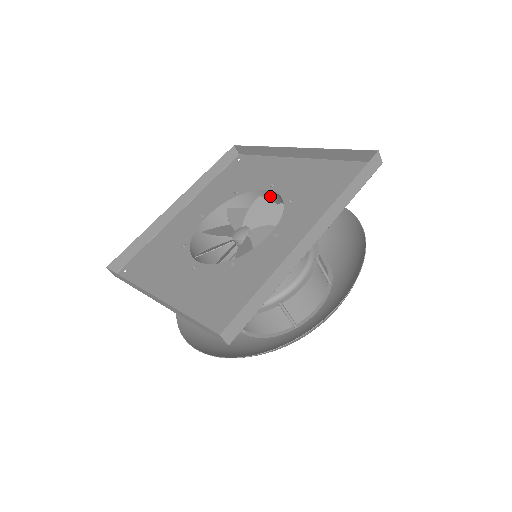
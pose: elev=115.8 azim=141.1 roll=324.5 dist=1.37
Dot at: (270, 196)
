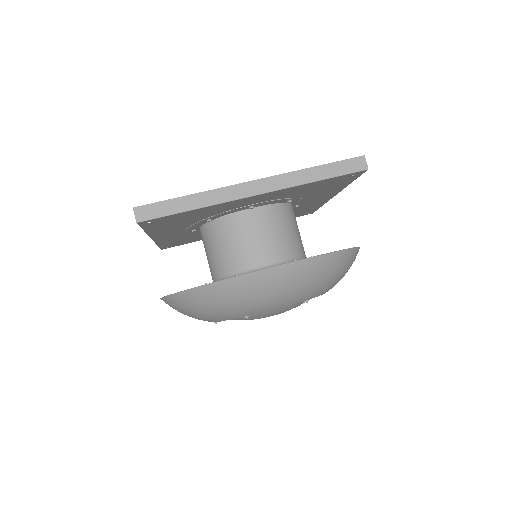
Dot at: occluded
